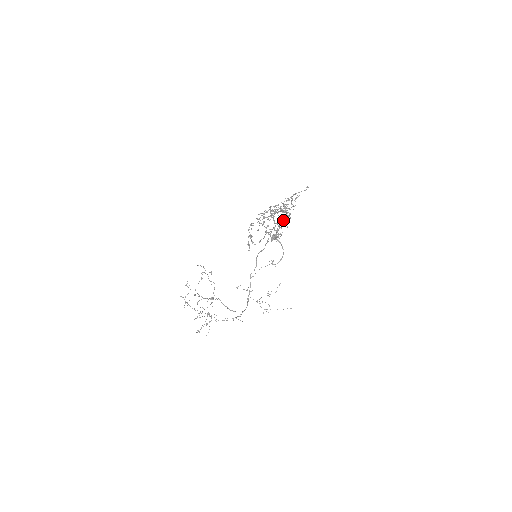
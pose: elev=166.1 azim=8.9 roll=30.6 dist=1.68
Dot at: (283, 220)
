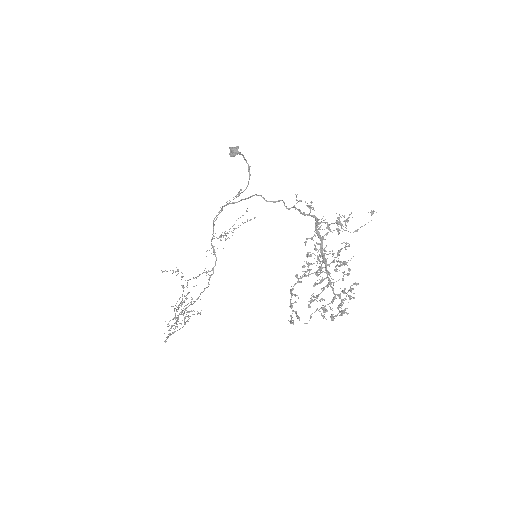
Dot at: (348, 291)
